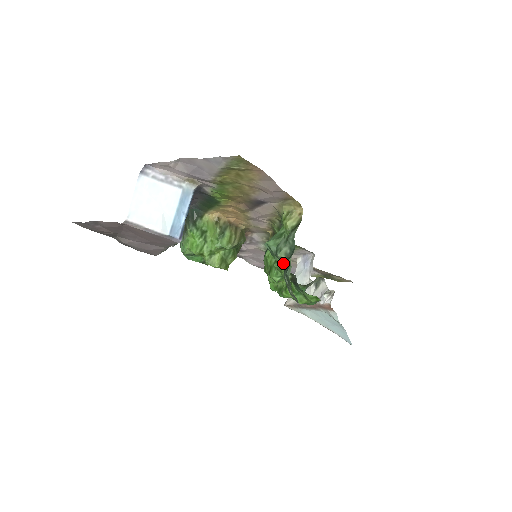
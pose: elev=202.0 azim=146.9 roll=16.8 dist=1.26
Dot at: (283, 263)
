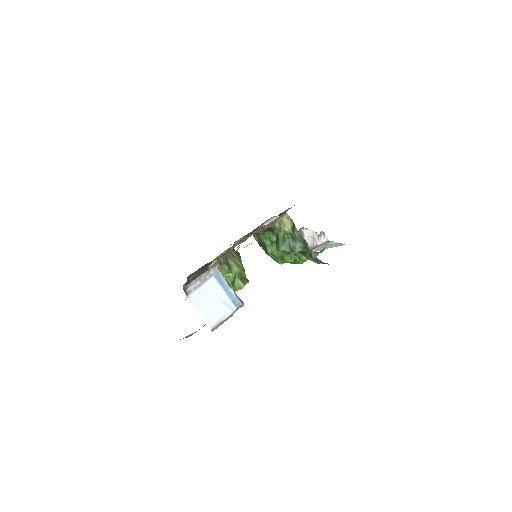
Dot at: occluded
